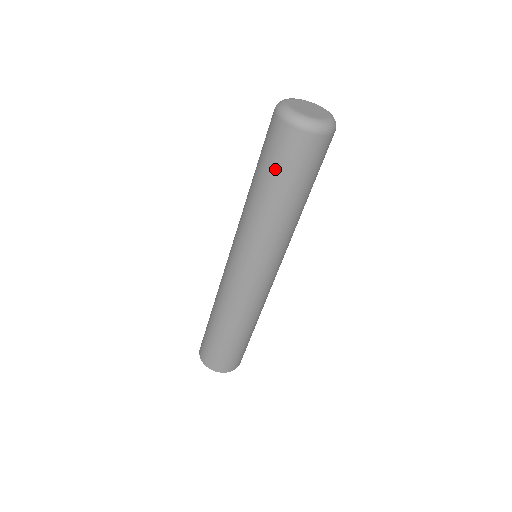
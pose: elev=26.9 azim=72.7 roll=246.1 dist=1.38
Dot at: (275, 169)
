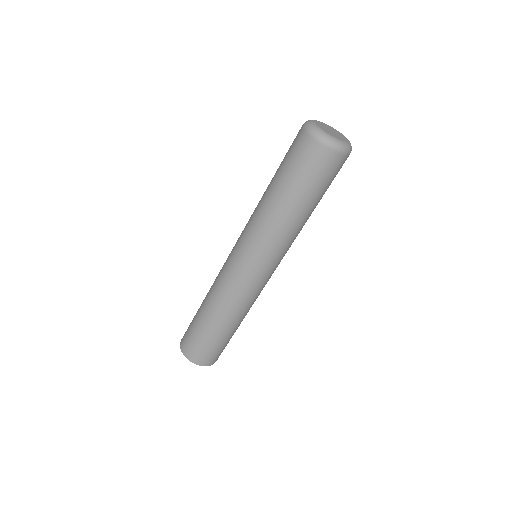
Dot at: (295, 177)
